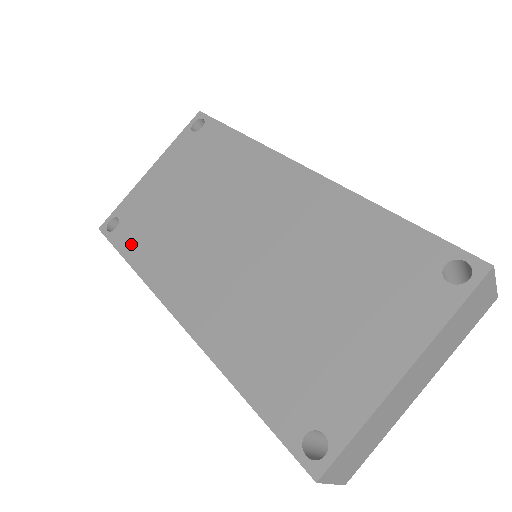
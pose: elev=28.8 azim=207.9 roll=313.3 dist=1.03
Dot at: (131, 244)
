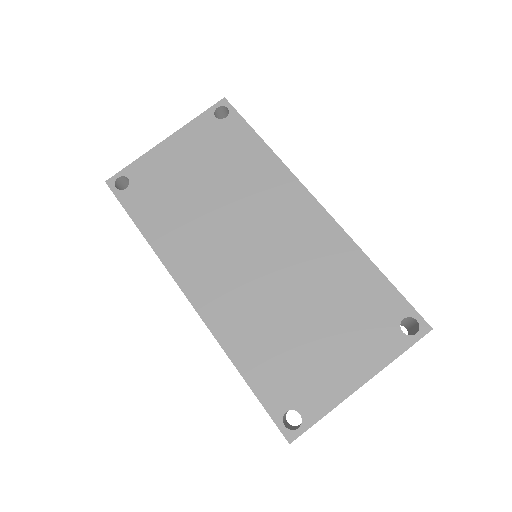
Dot at: (143, 212)
